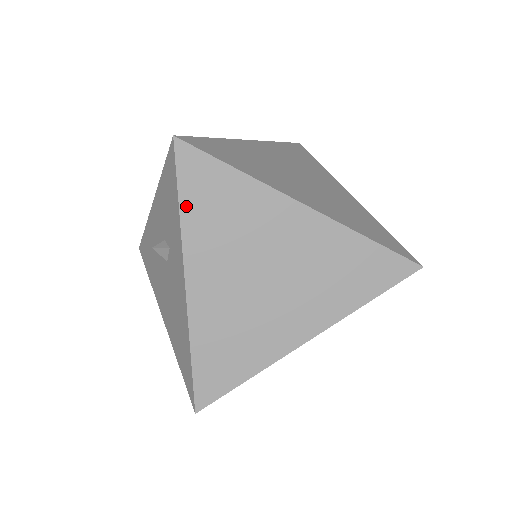
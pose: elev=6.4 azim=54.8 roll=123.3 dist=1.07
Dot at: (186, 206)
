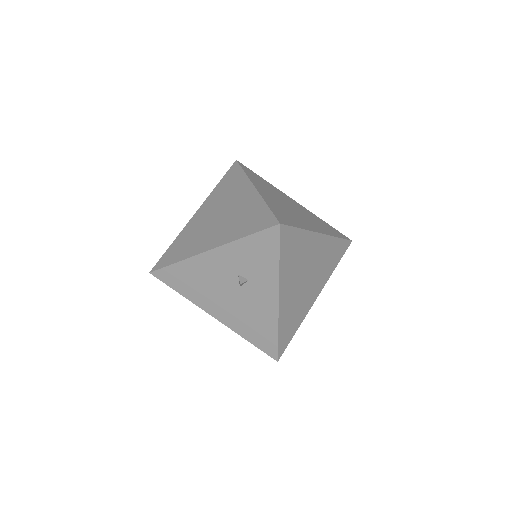
Dot at: (282, 259)
